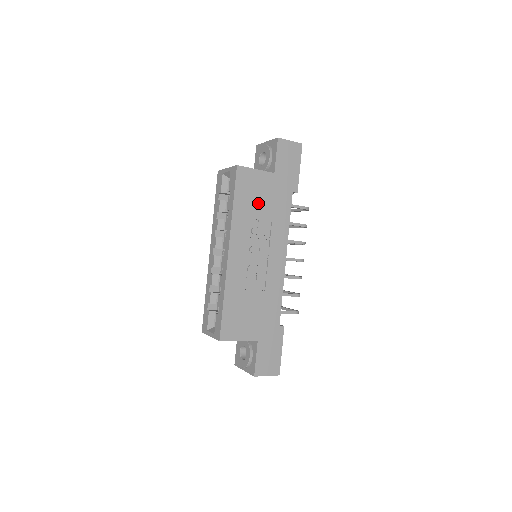
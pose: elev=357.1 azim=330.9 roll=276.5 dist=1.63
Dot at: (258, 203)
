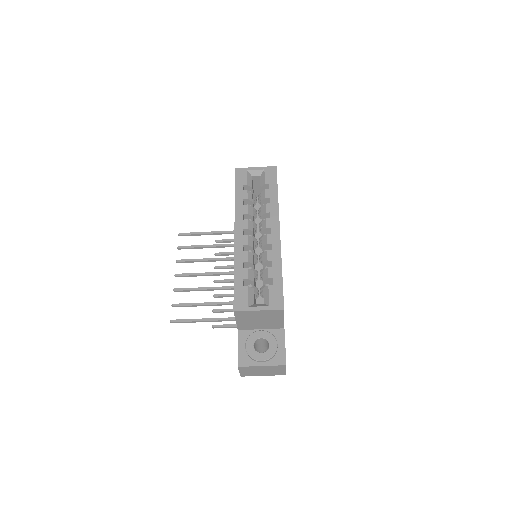
Dot at: occluded
